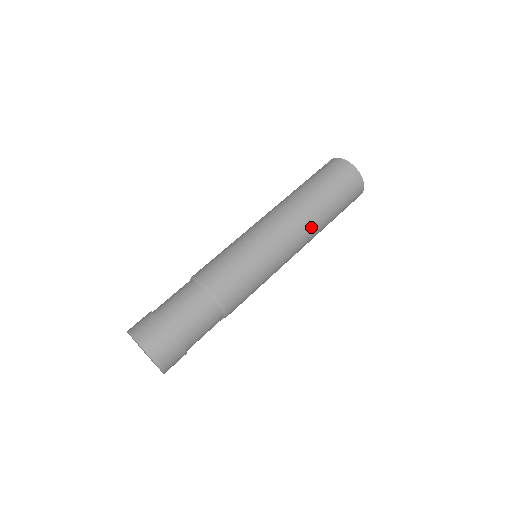
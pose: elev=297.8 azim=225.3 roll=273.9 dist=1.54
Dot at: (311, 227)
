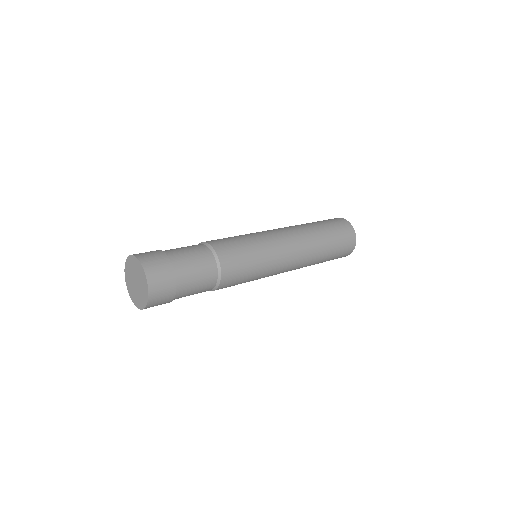
Dot at: (309, 253)
